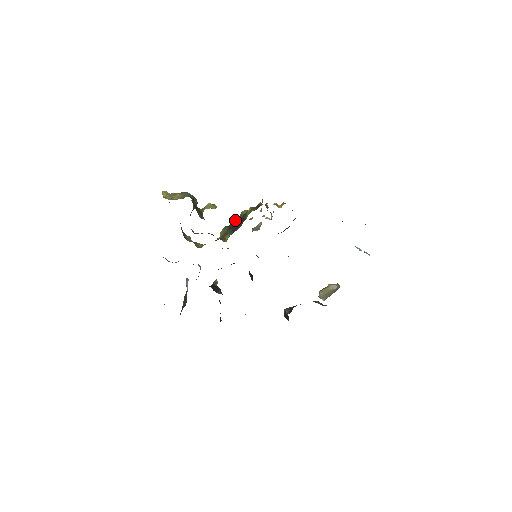
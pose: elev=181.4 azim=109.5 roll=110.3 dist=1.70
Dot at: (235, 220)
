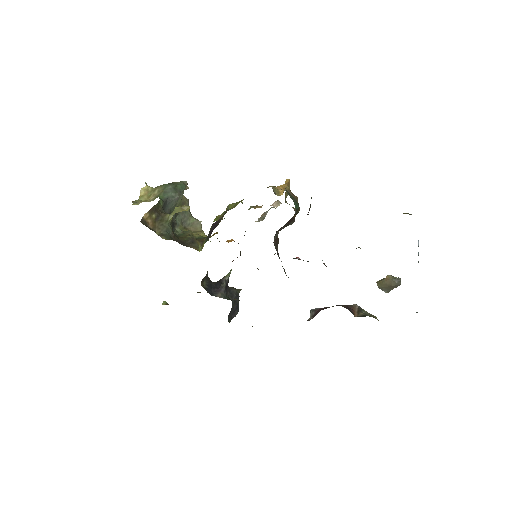
Dot at: occluded
